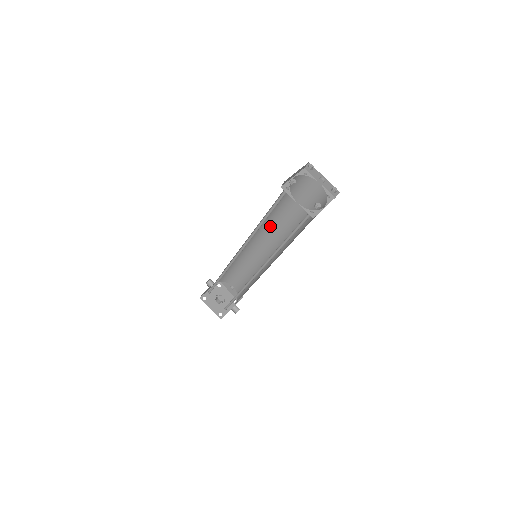
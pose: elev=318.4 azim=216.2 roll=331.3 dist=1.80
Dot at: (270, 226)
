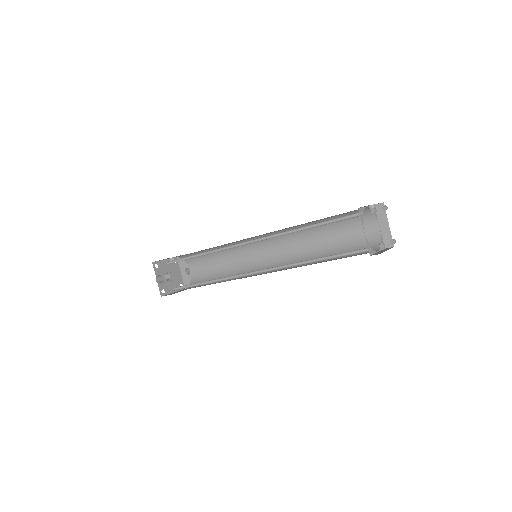
Dot at: (275, 234)
